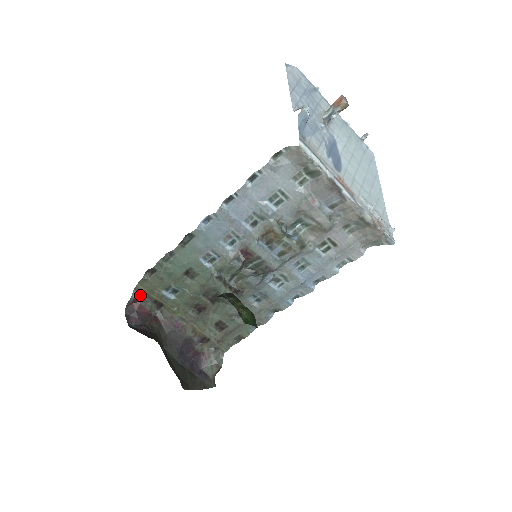
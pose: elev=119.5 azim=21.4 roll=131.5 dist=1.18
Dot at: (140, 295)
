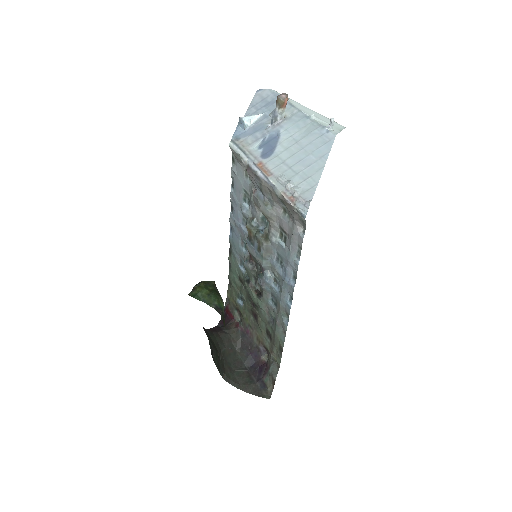
Dot at: (229, 303)
